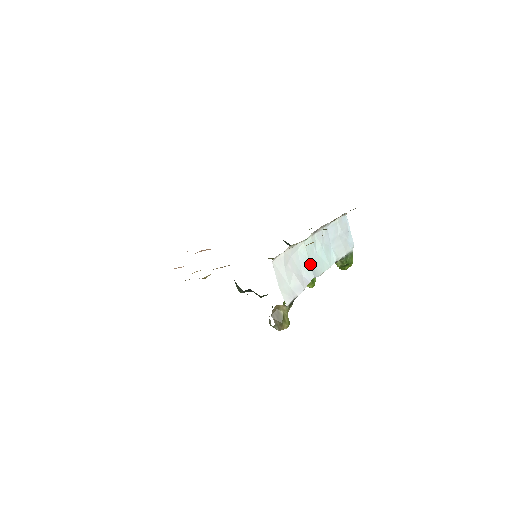
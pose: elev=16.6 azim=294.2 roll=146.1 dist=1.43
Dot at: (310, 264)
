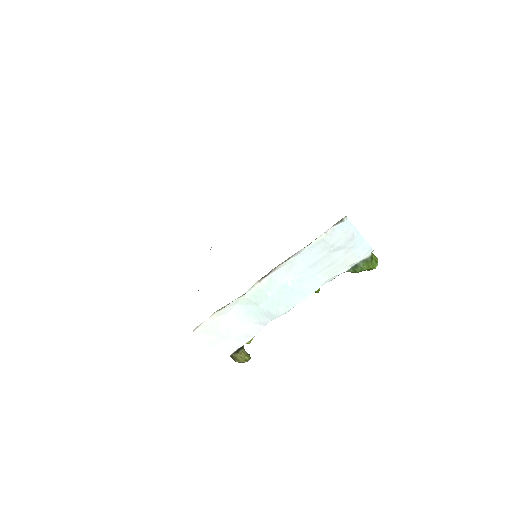
Dot at: (262, 310)
